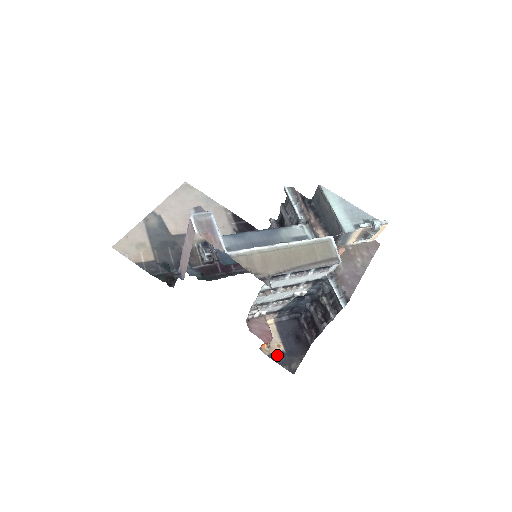
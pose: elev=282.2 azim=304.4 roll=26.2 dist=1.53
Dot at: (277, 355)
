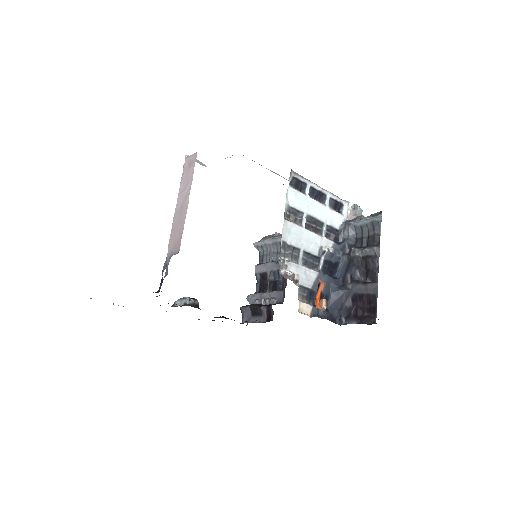
Dot at: occluded
